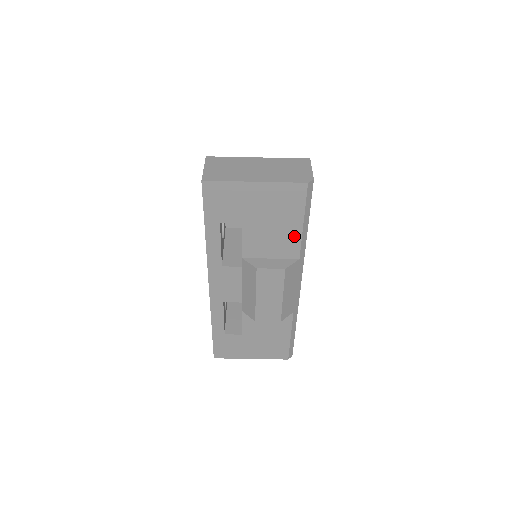
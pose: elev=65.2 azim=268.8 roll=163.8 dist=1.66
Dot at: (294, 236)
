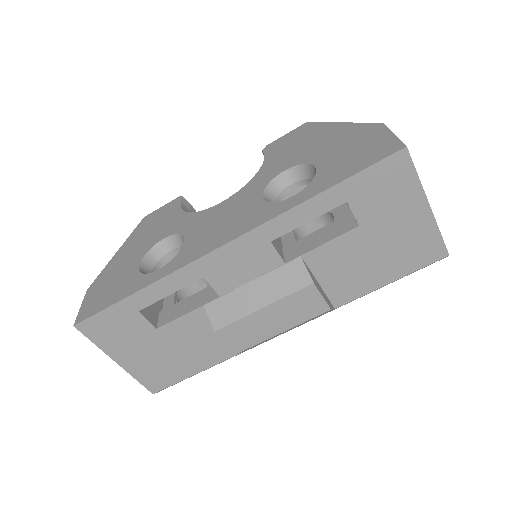
Dot at: (367, 285)
